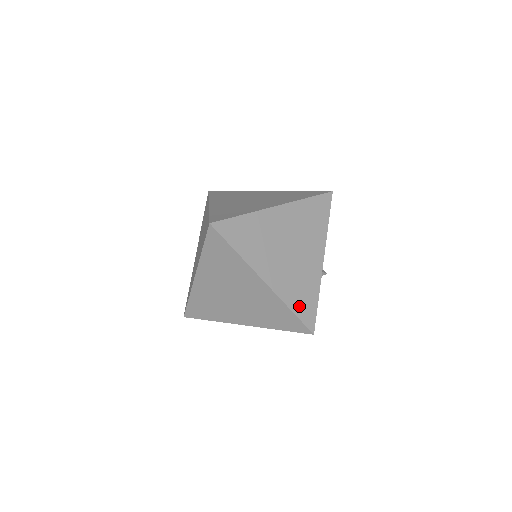
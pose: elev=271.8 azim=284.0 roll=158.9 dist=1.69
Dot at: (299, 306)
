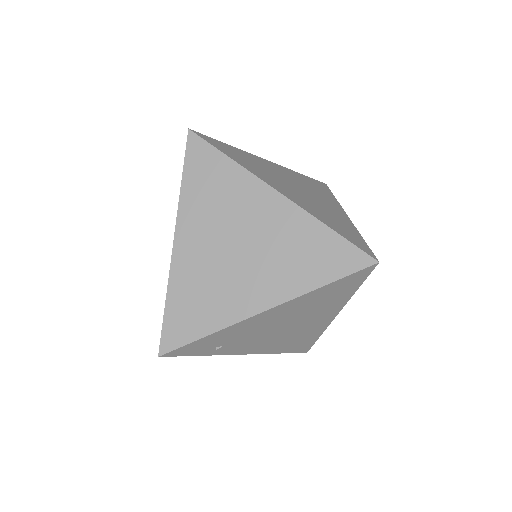
Dot at: (339, 230)
